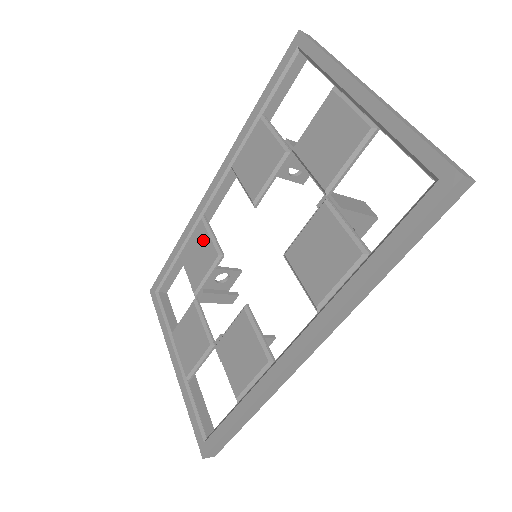
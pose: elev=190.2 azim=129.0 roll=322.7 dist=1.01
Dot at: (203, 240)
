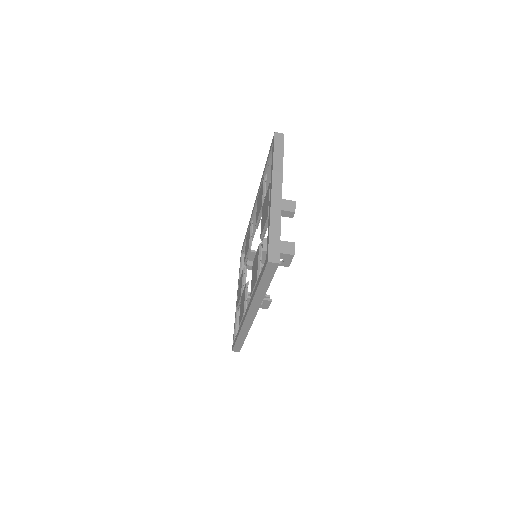
Dot at: occluded
